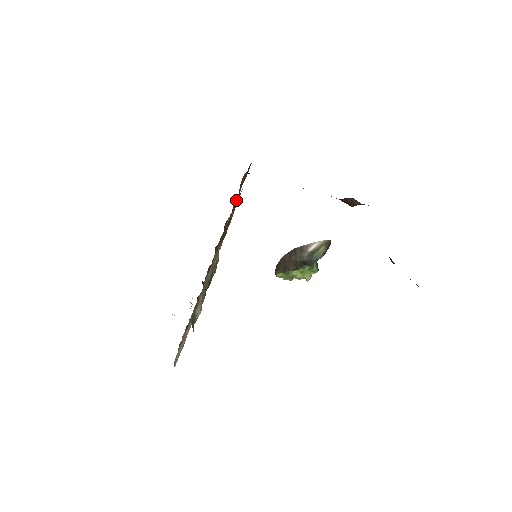
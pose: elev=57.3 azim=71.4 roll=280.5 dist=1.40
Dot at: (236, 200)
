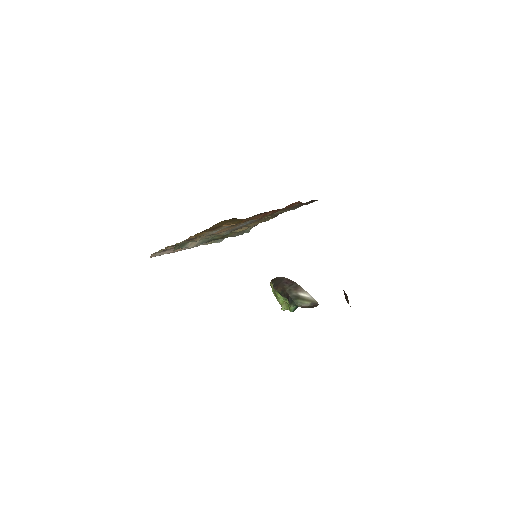
Dot at: (285, 210)
